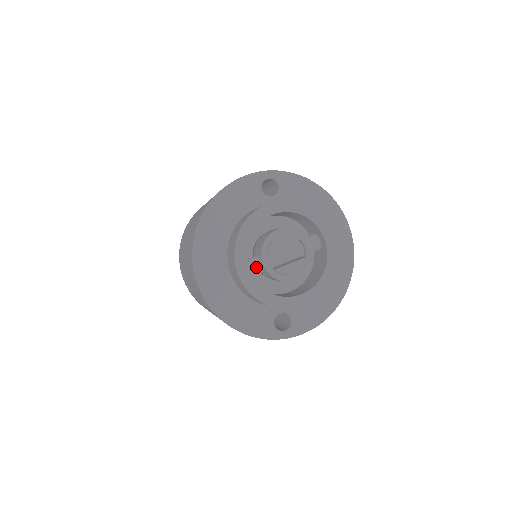
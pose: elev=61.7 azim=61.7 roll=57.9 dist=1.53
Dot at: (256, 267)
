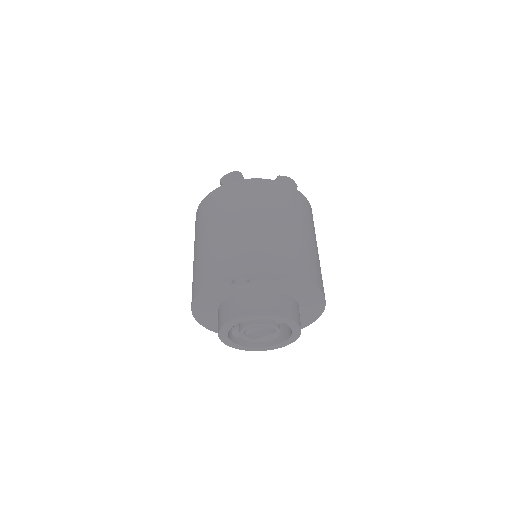
Dot at: occluded
